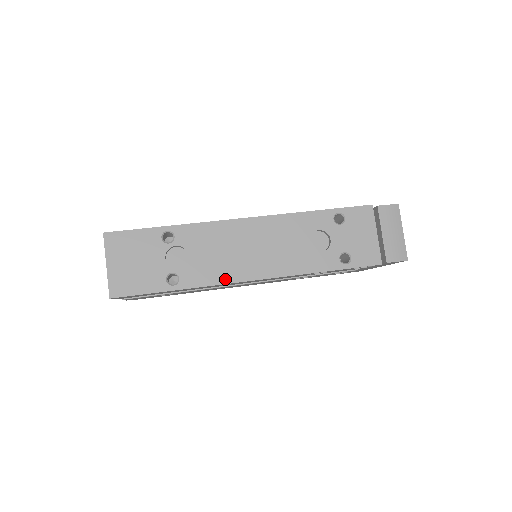
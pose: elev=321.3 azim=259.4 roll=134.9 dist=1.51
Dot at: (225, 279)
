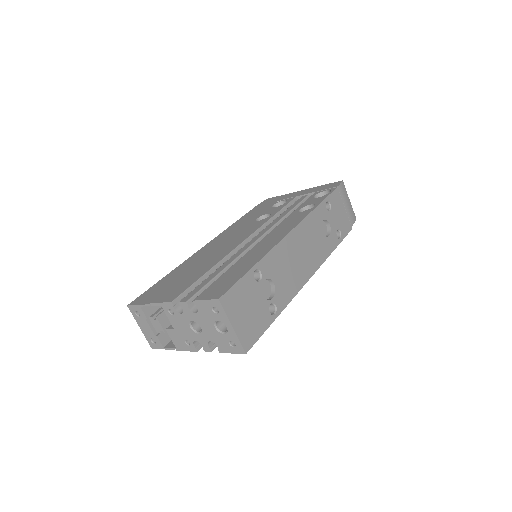
Dot at: (297, 288)
